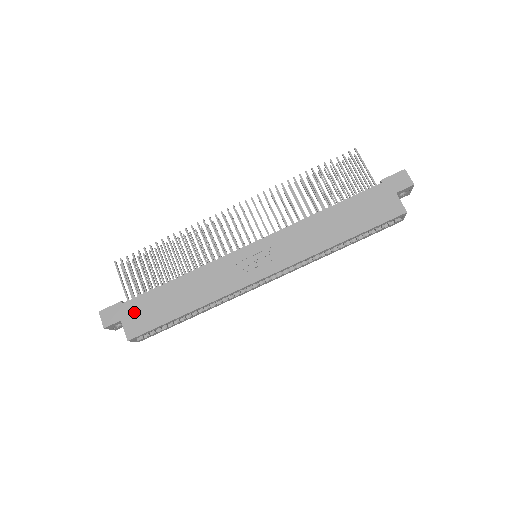
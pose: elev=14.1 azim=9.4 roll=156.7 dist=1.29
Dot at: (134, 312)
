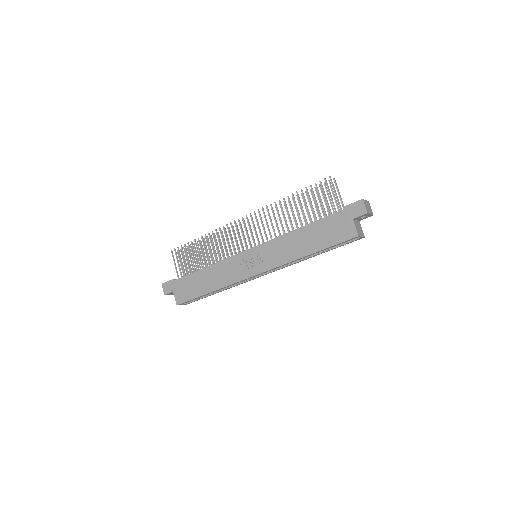
Dot at: (180, 287)
